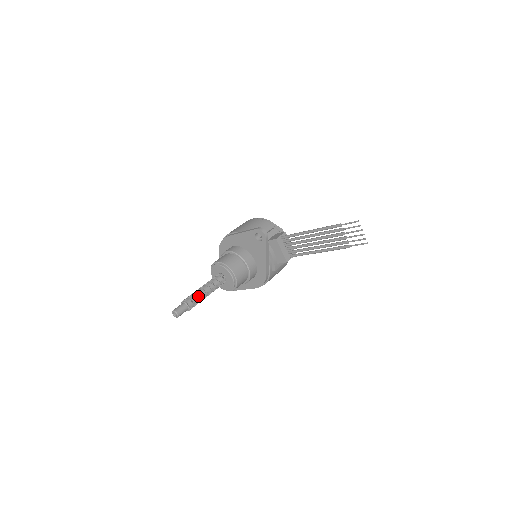
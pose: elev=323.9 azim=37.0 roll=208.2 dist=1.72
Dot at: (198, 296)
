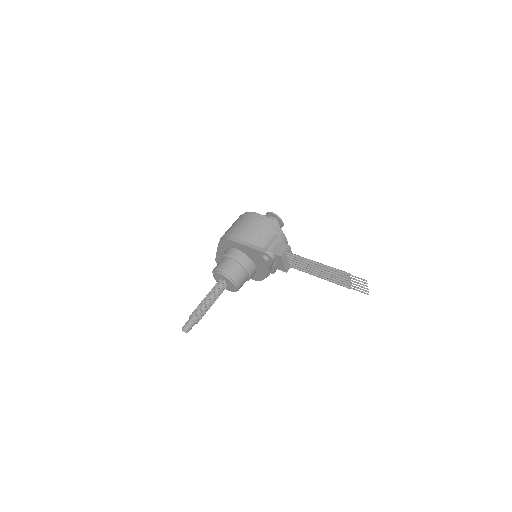
Dot at: (205, 310)
